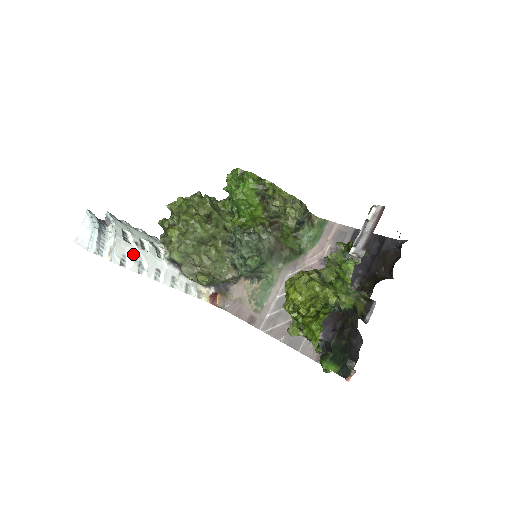
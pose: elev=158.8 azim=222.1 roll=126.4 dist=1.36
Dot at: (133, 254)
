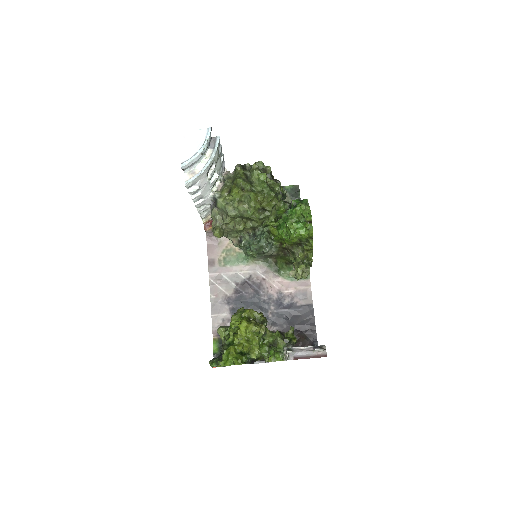
Dot at: (201, 184)
